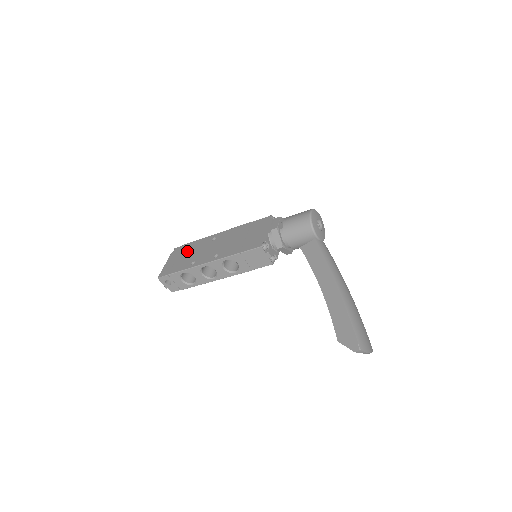
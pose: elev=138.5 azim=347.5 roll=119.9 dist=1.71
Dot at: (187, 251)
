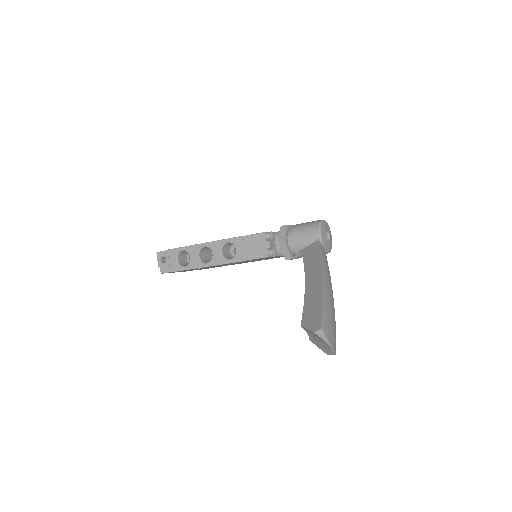
Dot at: occluded
